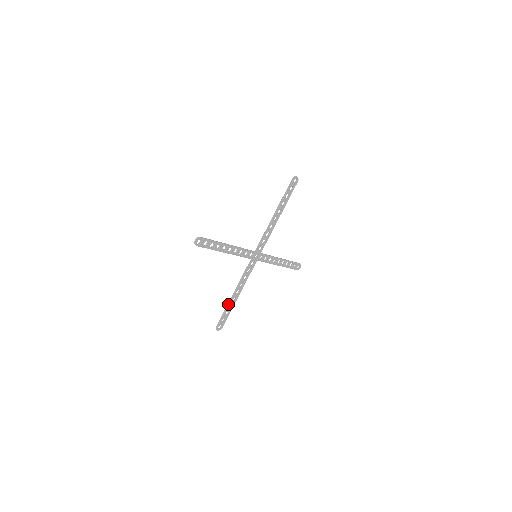
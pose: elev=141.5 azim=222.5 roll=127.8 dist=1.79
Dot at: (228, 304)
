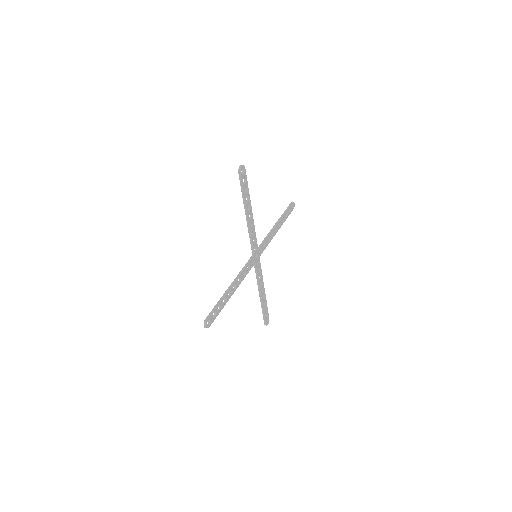
Dot at: (261, 305)
